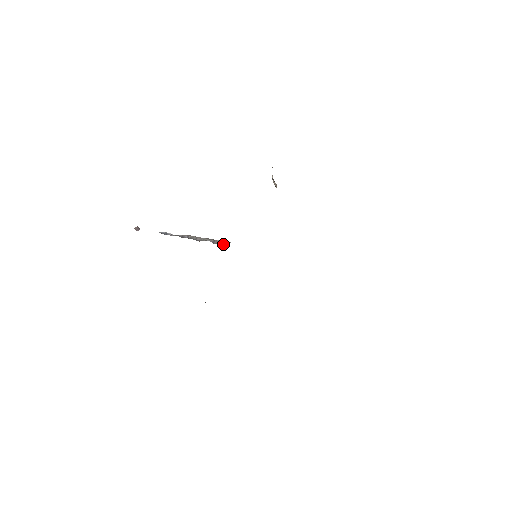
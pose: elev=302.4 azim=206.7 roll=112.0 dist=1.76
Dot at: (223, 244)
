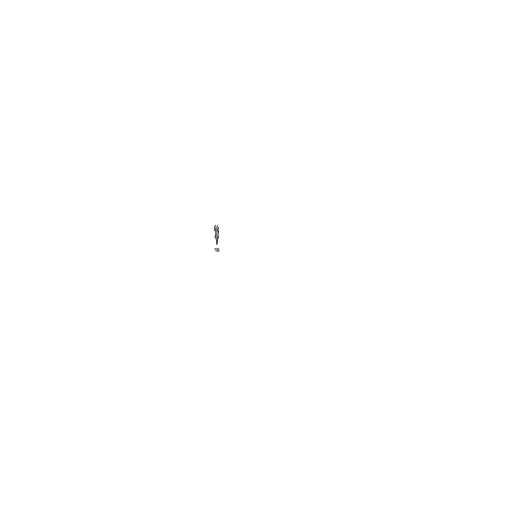
Dot at: (214, 227)
